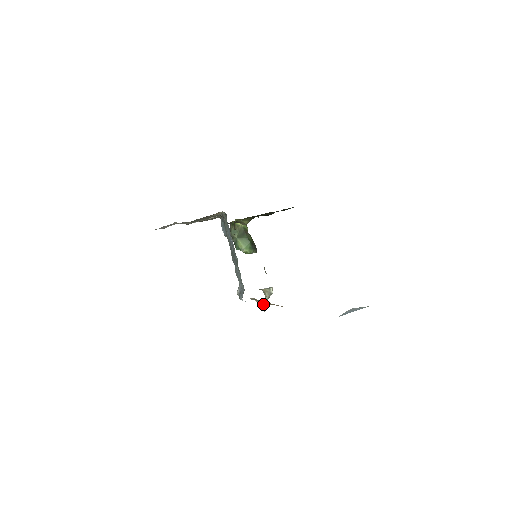
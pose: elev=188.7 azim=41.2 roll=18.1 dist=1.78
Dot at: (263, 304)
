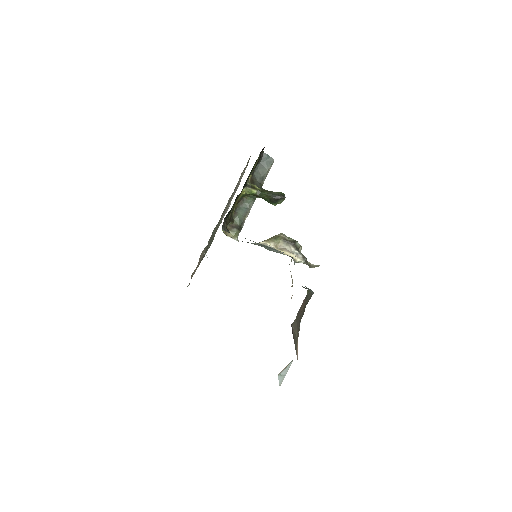
Dot at: (310, 266)
